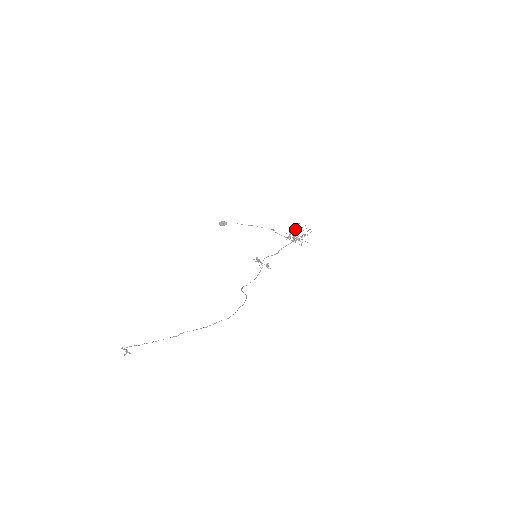
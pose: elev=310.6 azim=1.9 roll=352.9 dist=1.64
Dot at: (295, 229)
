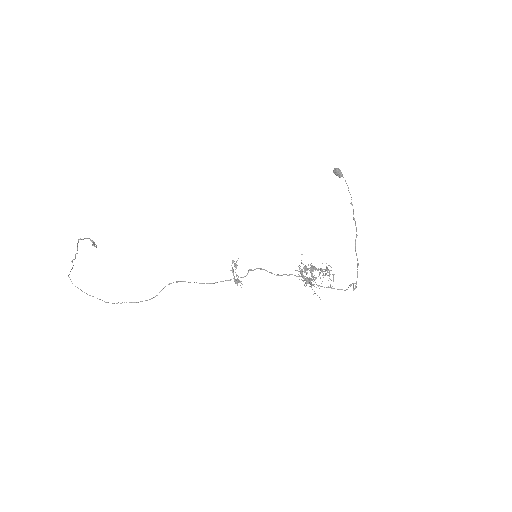
Dot at: occluded
